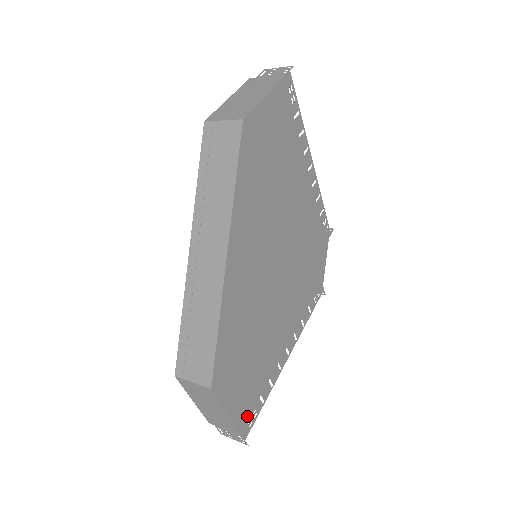
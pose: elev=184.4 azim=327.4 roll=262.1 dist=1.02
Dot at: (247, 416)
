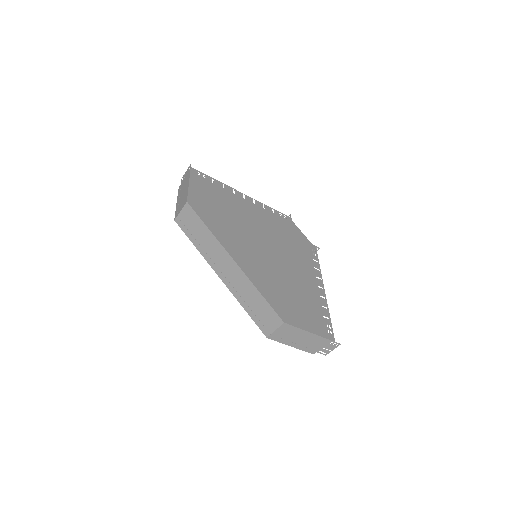
Dot at: (324, 329)
